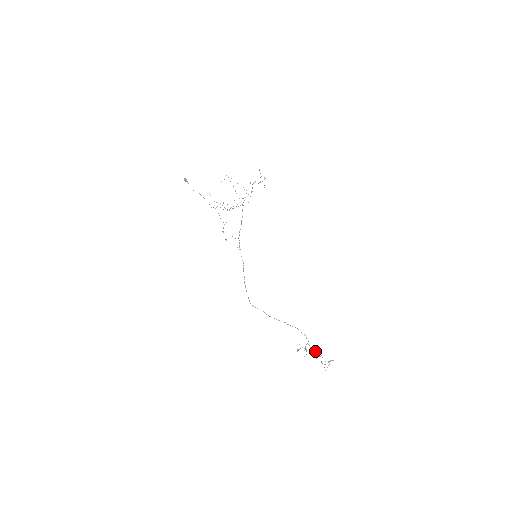
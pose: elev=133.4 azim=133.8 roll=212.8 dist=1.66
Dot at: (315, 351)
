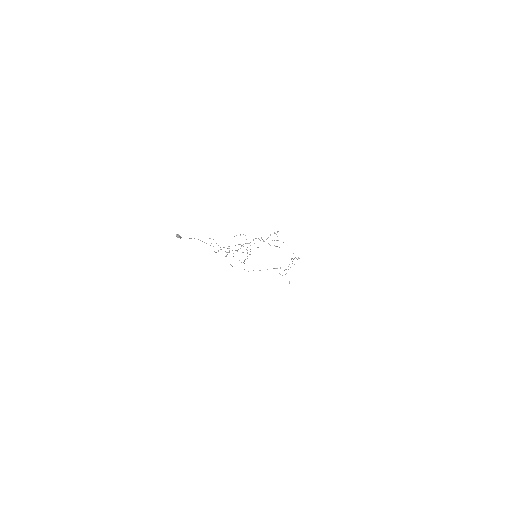
Dot at: occluded
